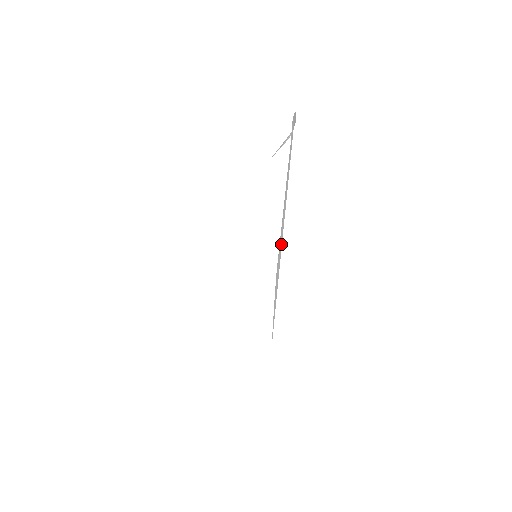
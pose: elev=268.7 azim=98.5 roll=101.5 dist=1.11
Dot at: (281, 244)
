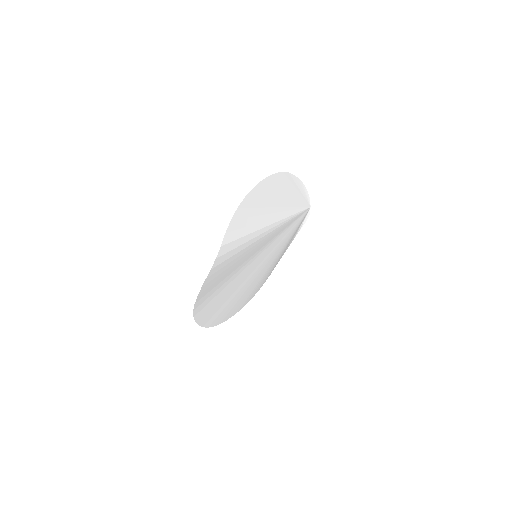
Dot at: (258, 224)
